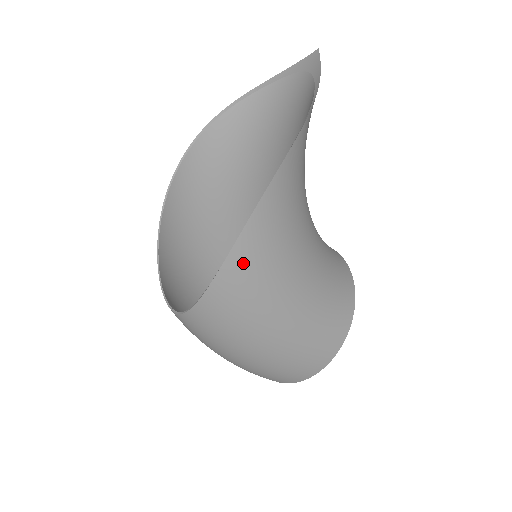
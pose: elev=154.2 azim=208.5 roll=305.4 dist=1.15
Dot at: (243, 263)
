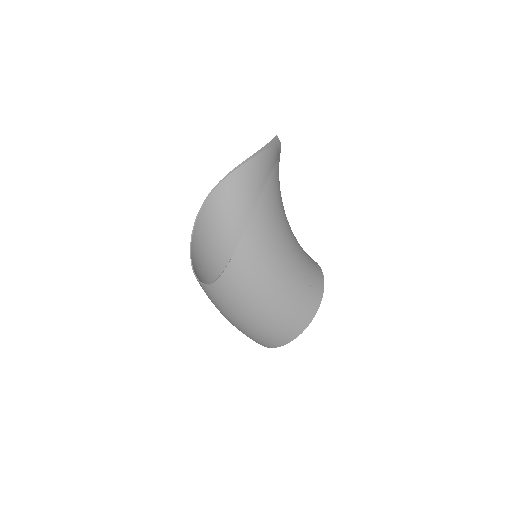
Dot at: (255, 231)
